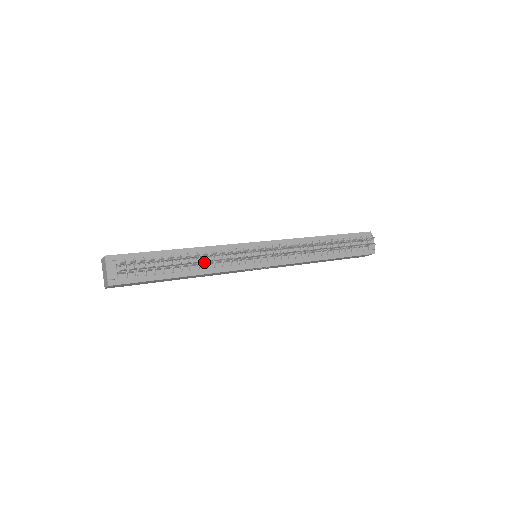
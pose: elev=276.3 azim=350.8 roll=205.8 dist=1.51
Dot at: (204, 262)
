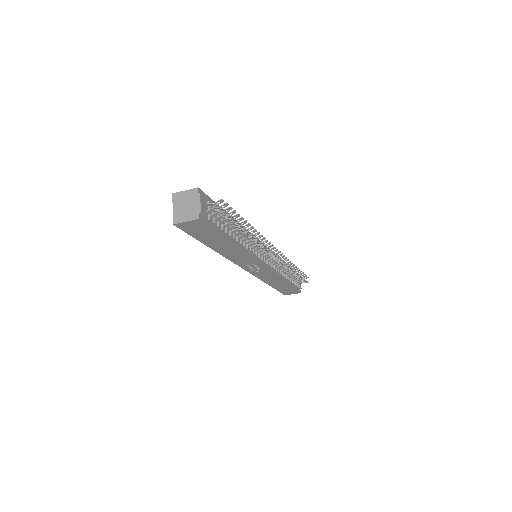
Dot at: (254, 237)
